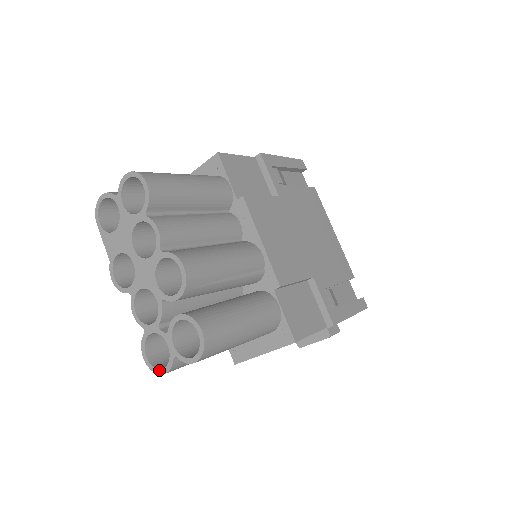
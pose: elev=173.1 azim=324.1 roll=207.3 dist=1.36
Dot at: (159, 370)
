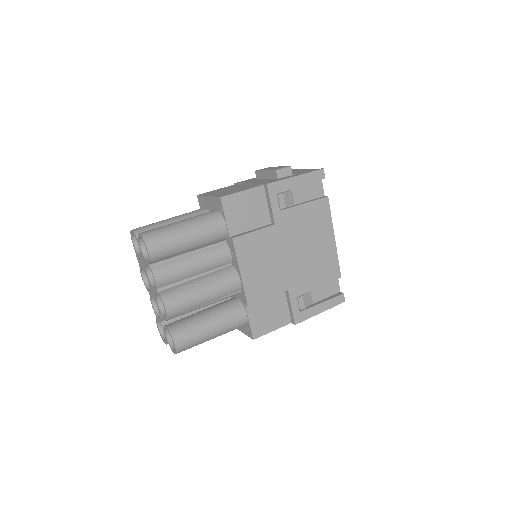
Dot at: (163, 340)
